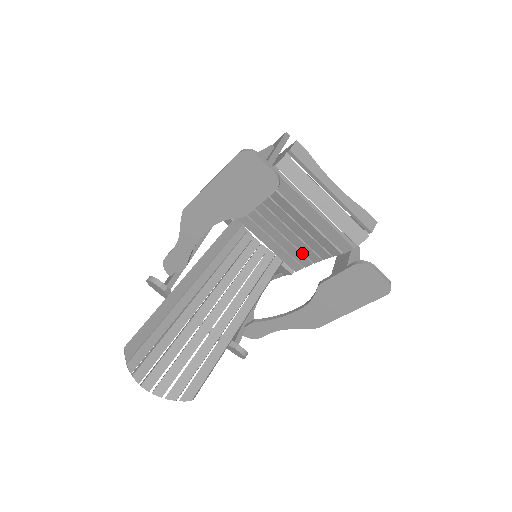
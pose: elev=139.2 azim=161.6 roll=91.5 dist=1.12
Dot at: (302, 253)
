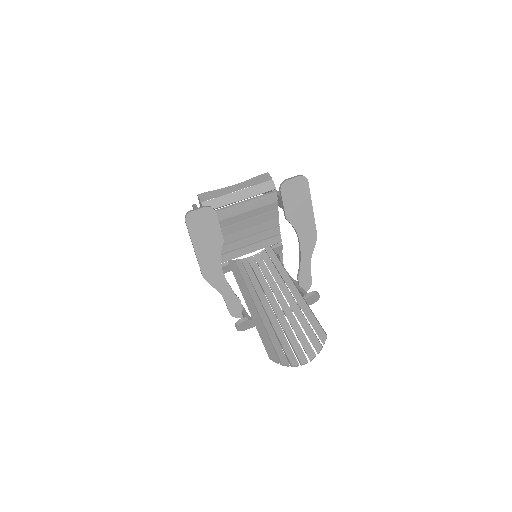
Dot at: (269, 229)
